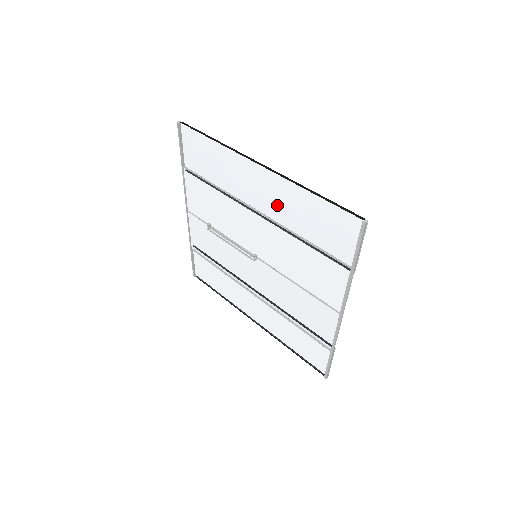
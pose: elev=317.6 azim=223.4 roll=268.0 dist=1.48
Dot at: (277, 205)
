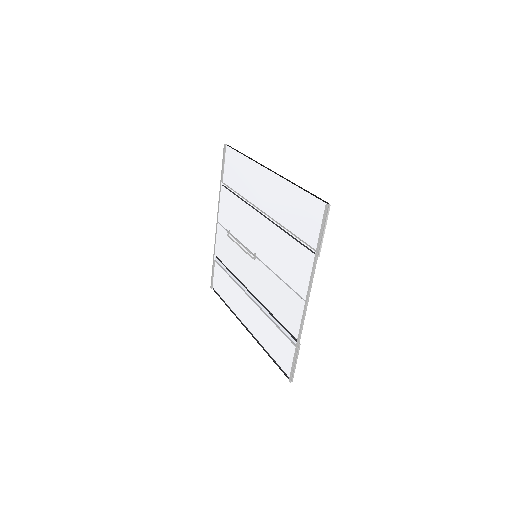
Dot at: (275, 203)
